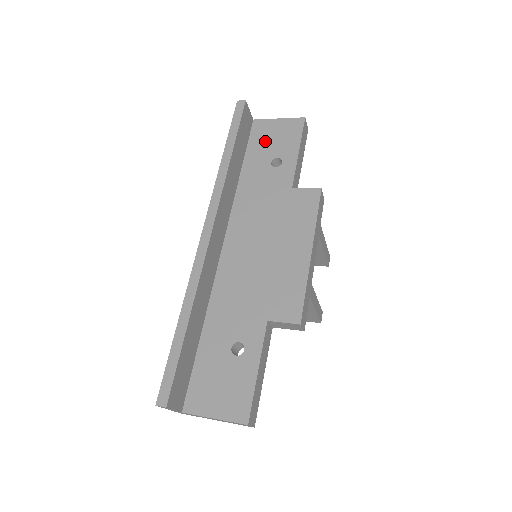
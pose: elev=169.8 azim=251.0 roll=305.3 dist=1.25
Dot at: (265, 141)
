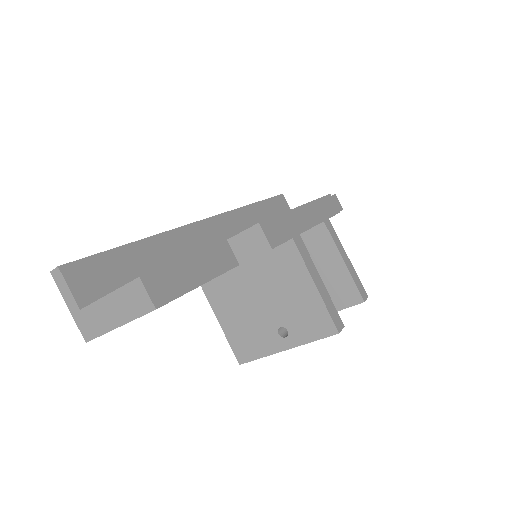
Dot at: occluded
